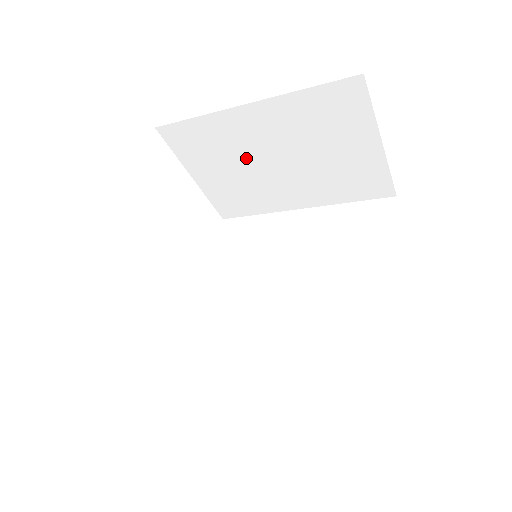
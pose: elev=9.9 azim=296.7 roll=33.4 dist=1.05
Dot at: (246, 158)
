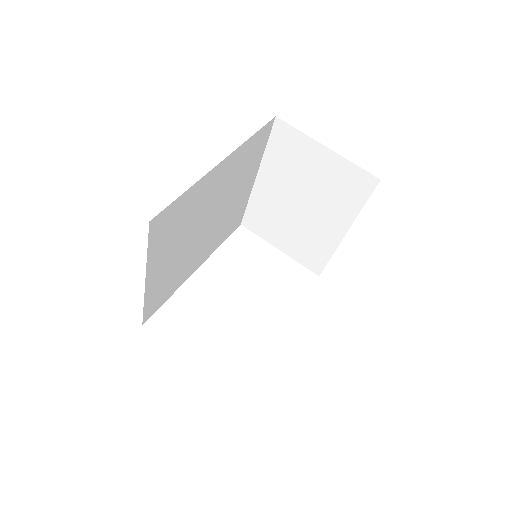
Dot at: (286, 214)
